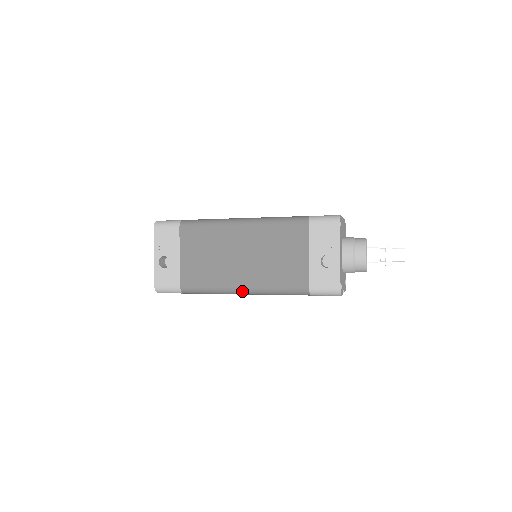
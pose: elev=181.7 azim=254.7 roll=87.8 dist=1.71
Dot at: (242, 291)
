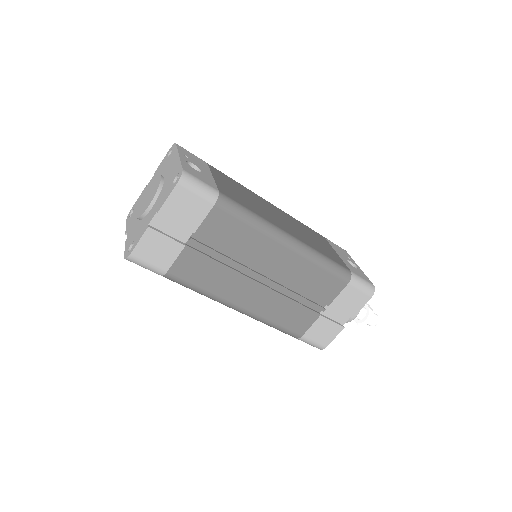
Dot at: (291, 239)
